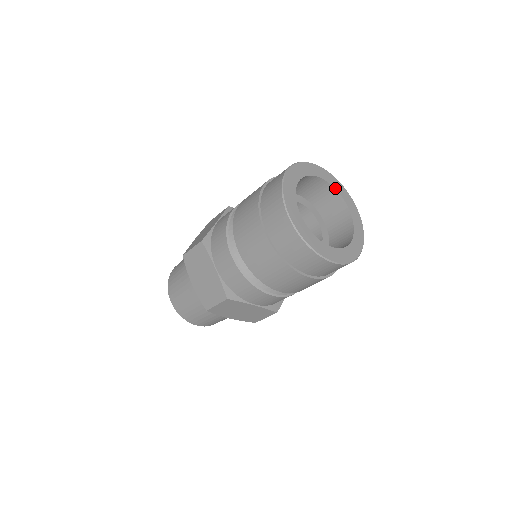
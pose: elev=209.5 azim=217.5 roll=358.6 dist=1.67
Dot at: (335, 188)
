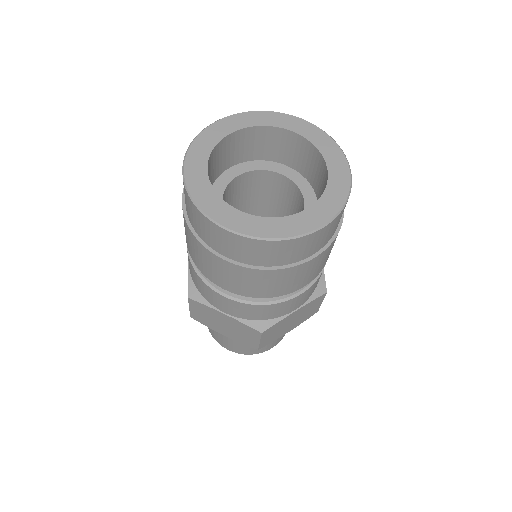
Dot at: (260, 125)
